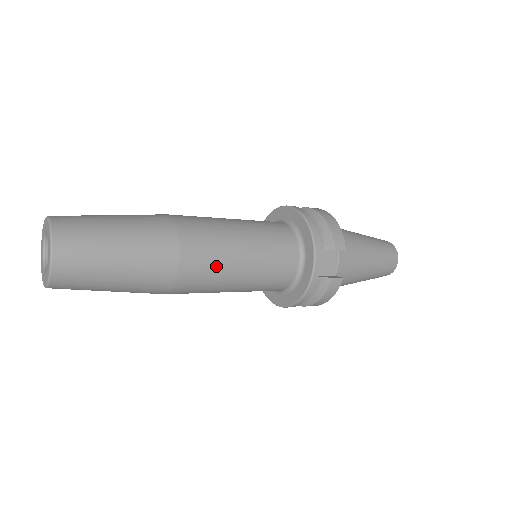
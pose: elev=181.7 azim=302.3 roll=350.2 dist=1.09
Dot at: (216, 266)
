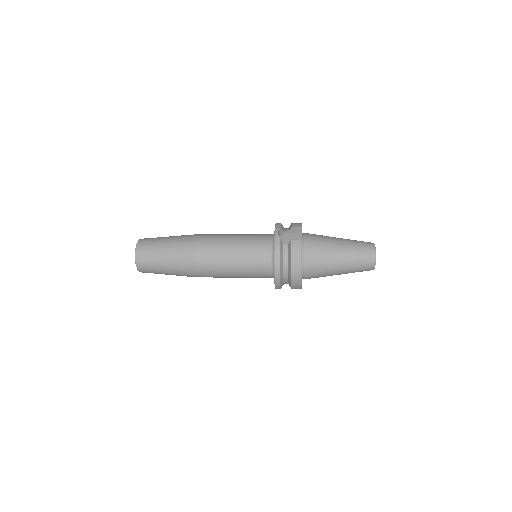
Dot at: (215, 243)
